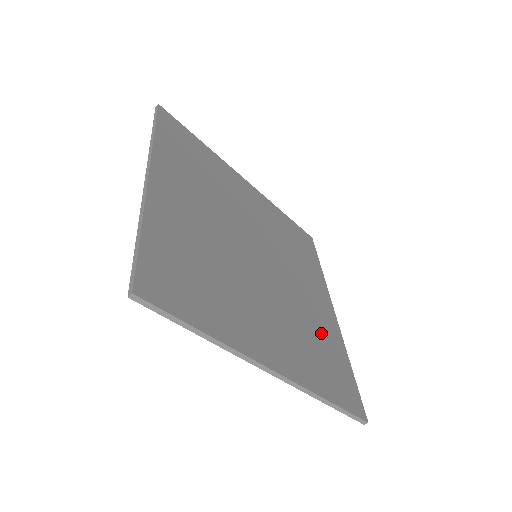
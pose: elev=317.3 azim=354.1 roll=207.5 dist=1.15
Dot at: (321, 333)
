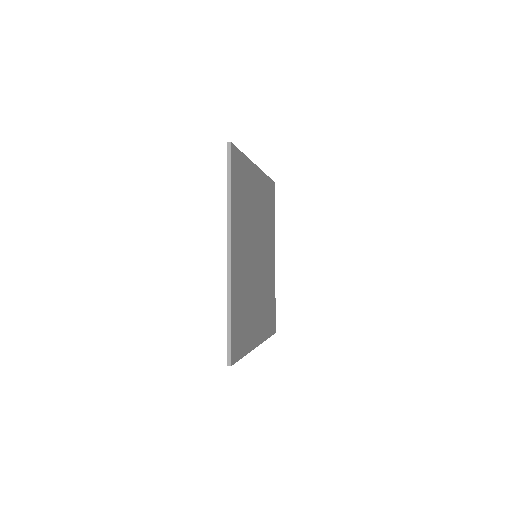
Dot at: (249, 319)
